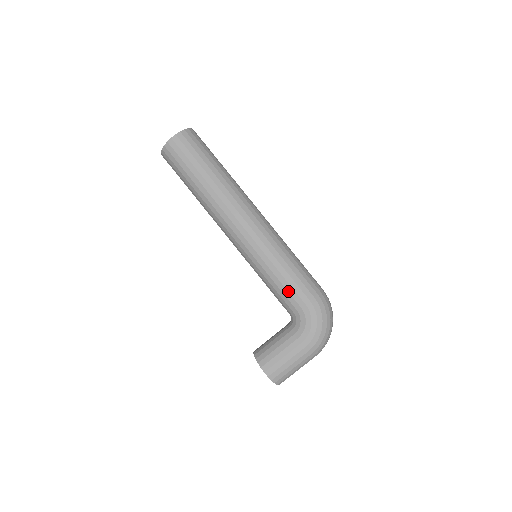
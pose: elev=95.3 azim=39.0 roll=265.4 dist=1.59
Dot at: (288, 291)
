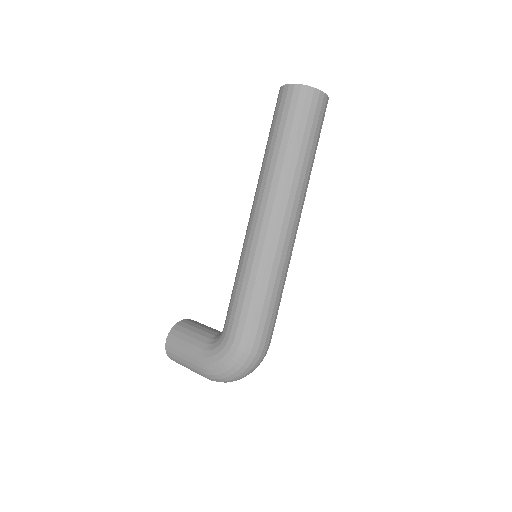
Dot at: (232, 309)
